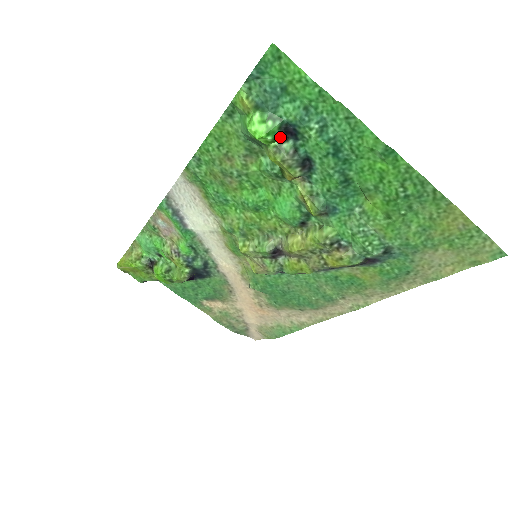
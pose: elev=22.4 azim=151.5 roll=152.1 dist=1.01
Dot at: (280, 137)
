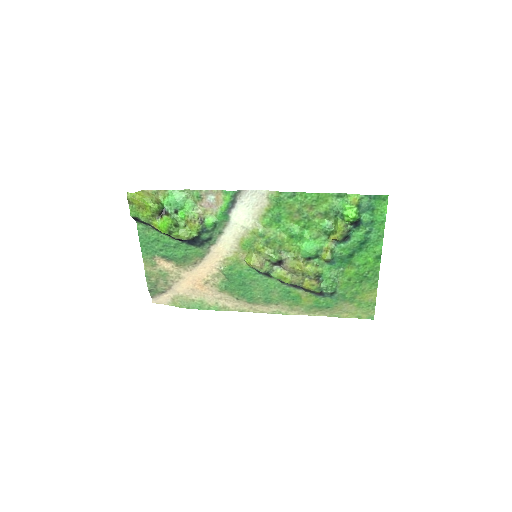
Dot at: (352, 222)
